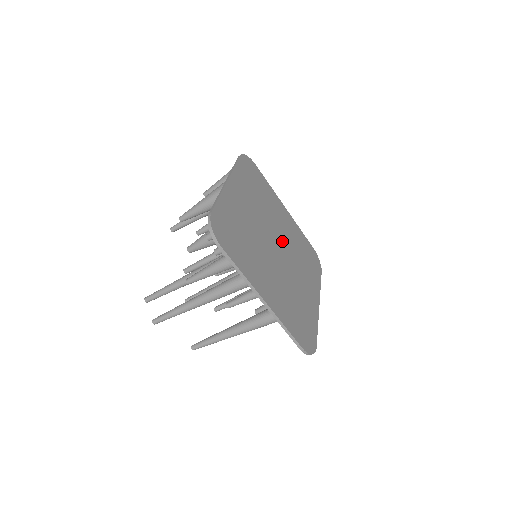
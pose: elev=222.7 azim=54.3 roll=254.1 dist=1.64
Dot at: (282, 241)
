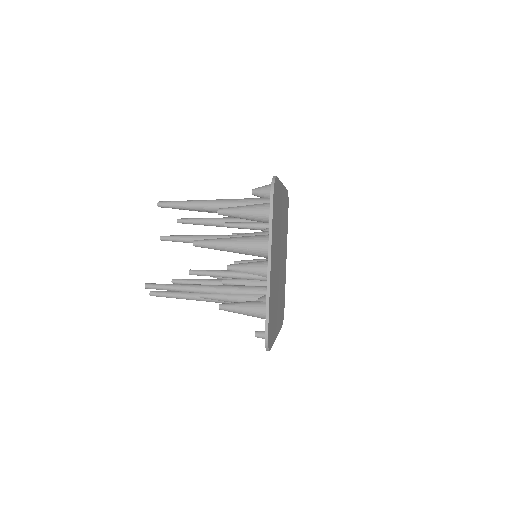
Dot at: (281, 243)
